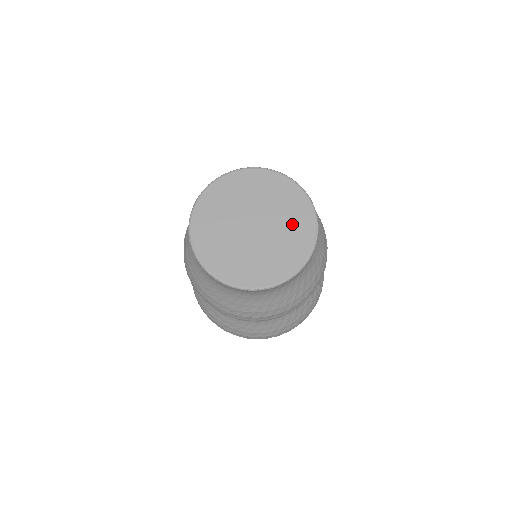
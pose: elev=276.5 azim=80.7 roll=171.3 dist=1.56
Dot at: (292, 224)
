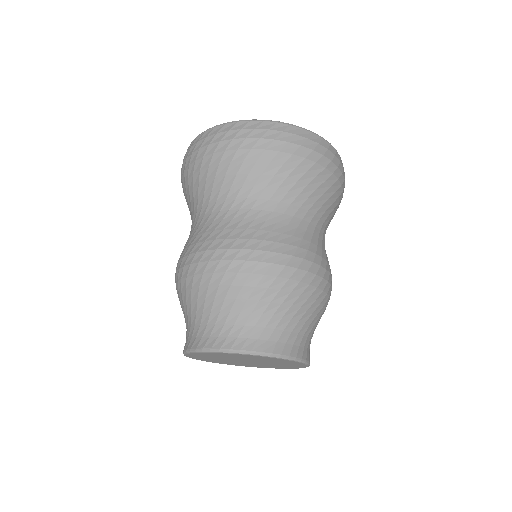
Dot at: occluded
